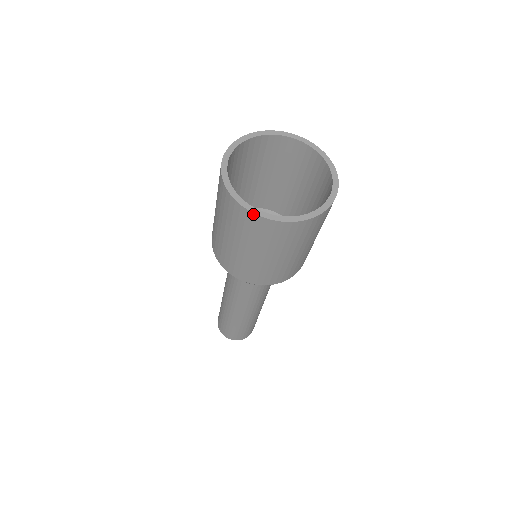
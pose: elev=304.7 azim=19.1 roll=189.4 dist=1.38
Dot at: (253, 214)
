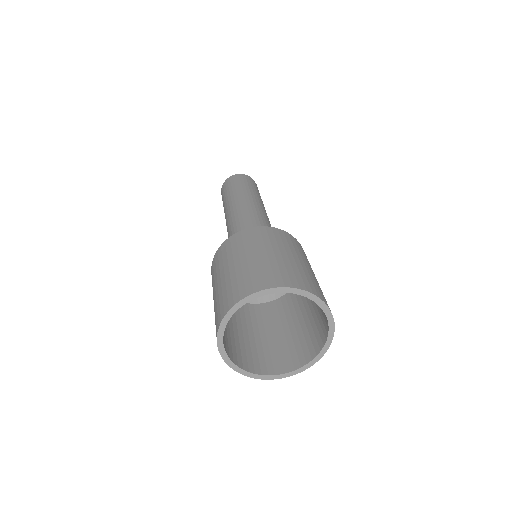
Dot at: (217, 343)
